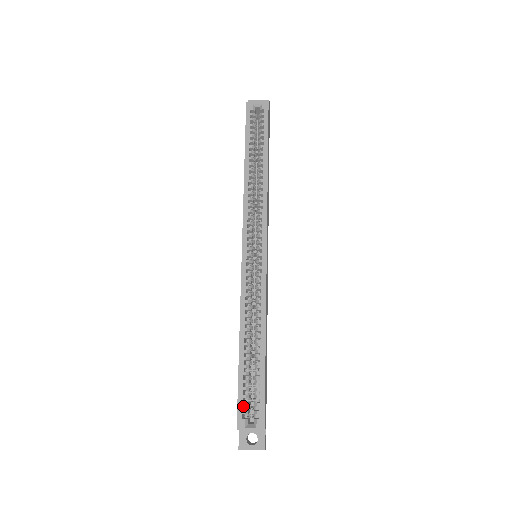
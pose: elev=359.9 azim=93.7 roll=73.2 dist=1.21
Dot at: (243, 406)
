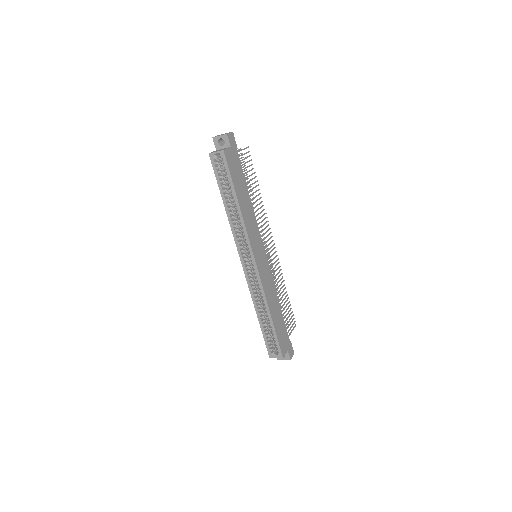
Dot at: occluded
